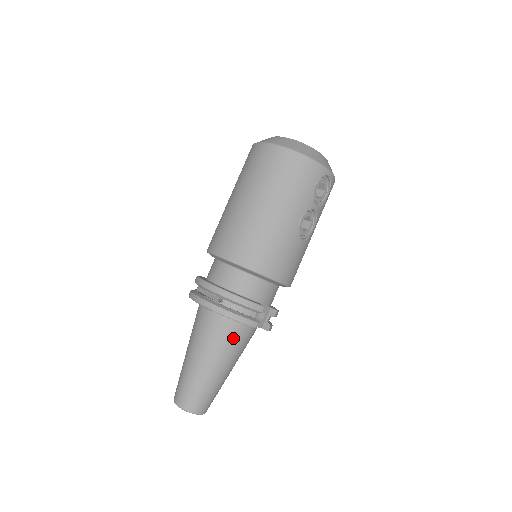
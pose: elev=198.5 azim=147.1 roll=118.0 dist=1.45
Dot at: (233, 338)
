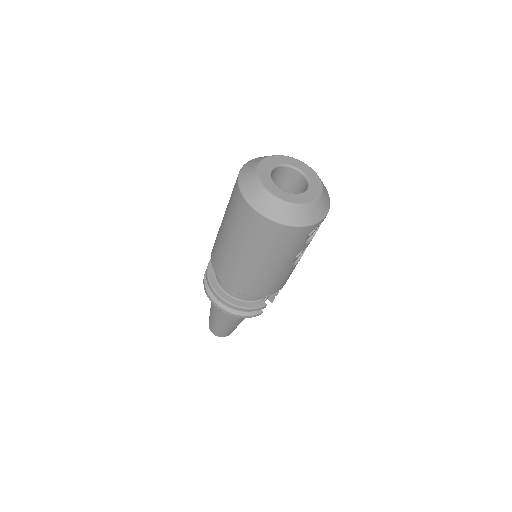
Dot at: occluded
